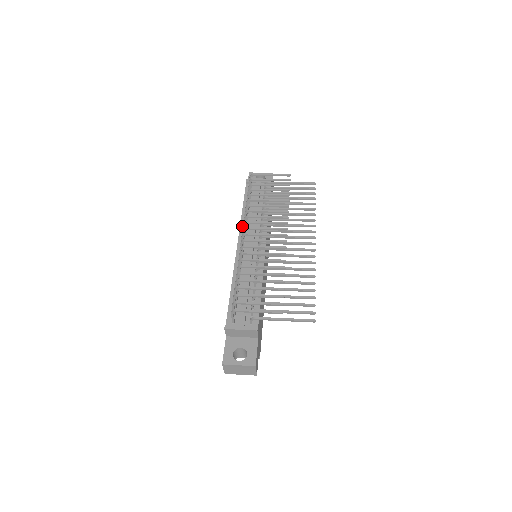
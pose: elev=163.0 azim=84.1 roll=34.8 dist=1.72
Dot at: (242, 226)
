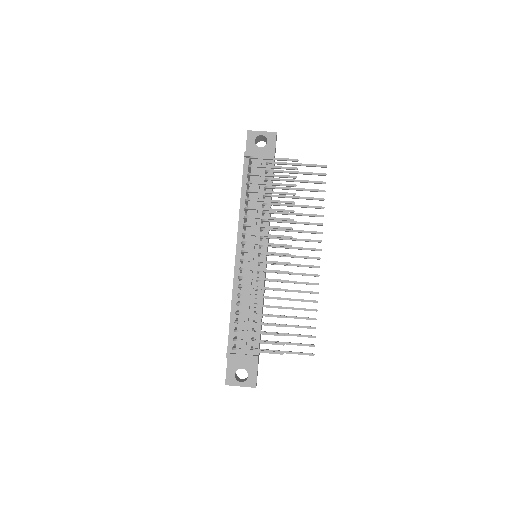
Dot at: (241, 224)
